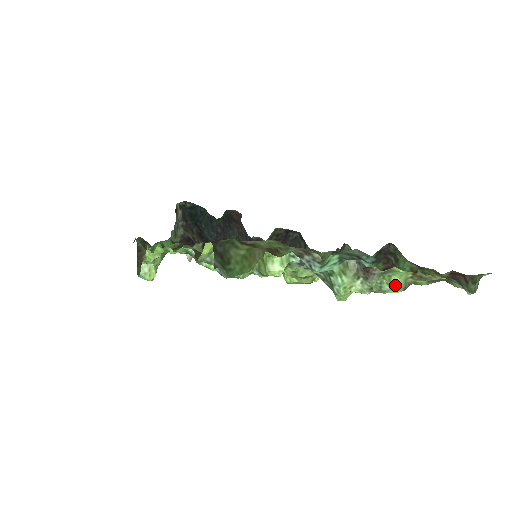
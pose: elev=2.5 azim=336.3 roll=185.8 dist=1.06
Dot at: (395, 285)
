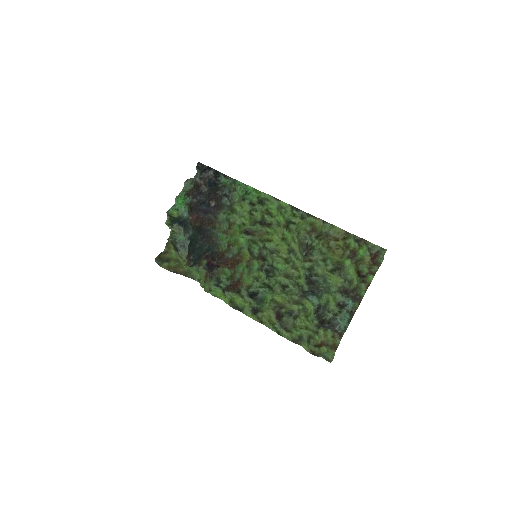
Dot at: (350, 269)
